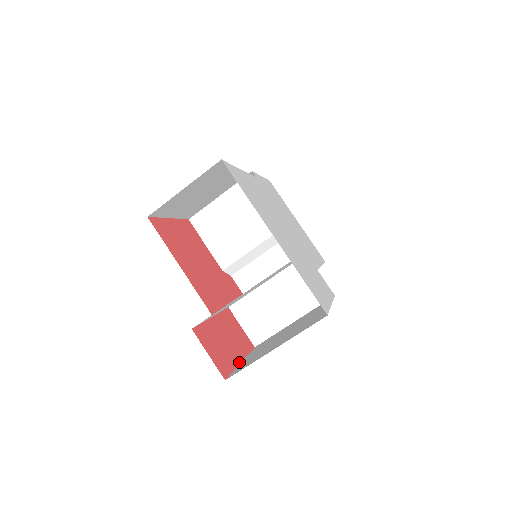
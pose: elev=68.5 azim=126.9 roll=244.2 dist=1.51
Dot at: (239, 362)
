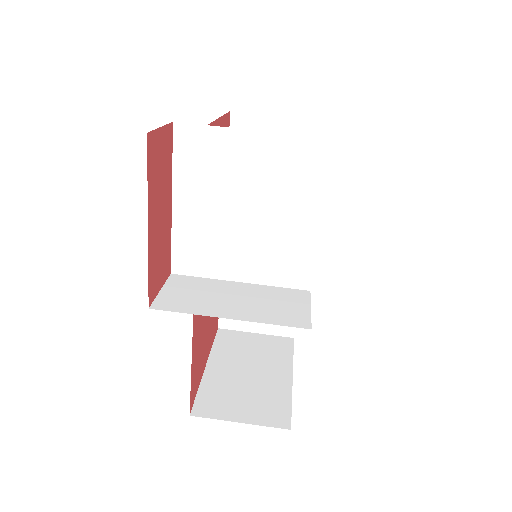
Dot at: (149, 217)
